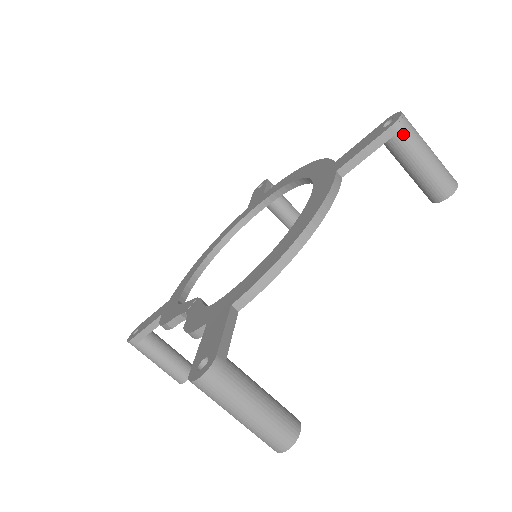
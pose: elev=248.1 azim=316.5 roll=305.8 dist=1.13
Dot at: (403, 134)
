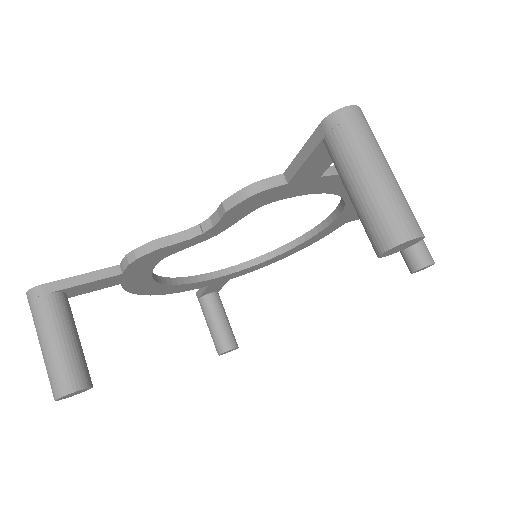
Dot at: occluded
